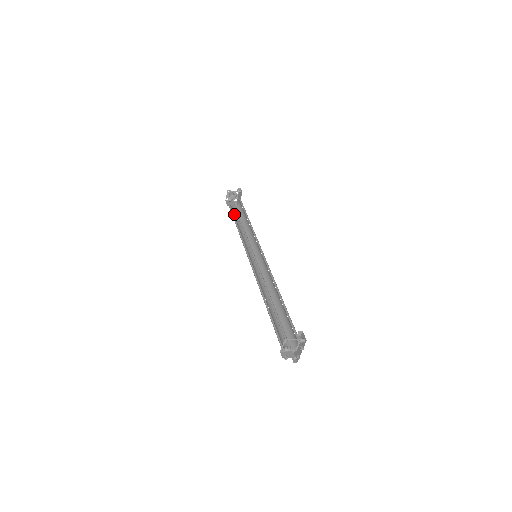
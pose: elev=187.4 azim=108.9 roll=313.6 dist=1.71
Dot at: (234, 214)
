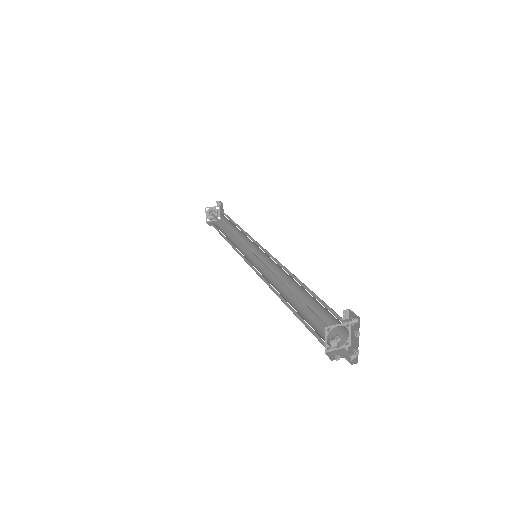
Dot at: (219, 229)
